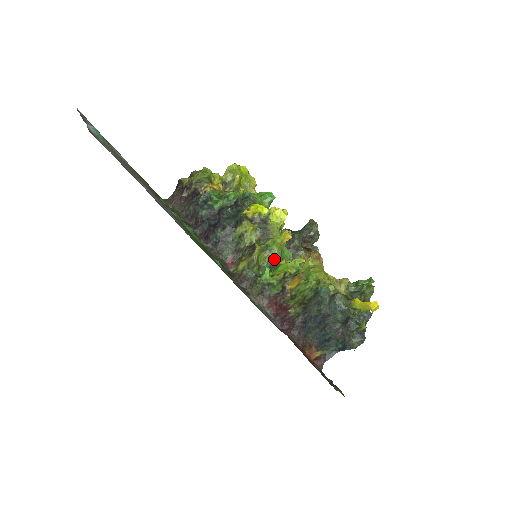
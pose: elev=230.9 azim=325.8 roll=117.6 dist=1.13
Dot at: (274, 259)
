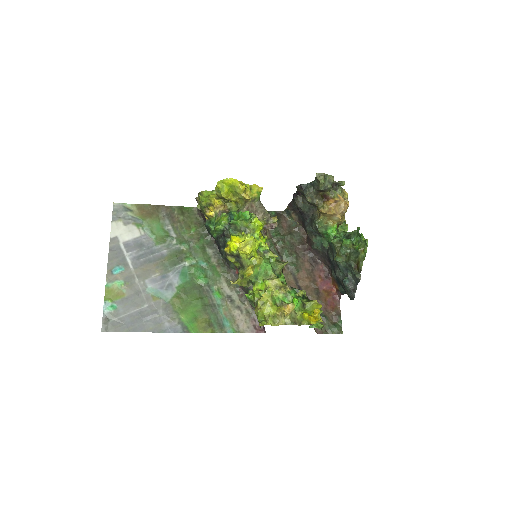
Dot at: (252, 281)
